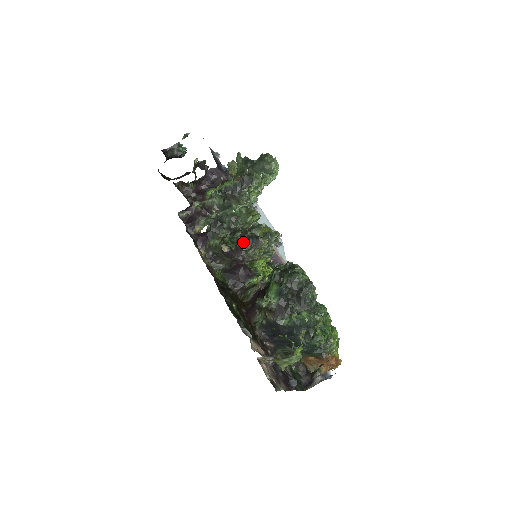
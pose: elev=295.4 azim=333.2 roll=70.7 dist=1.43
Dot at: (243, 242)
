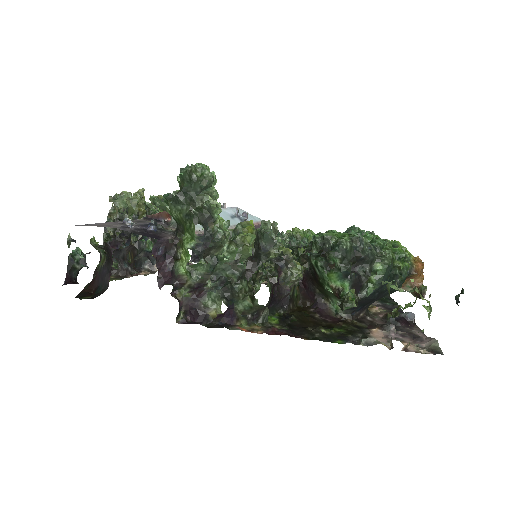
Dot at: (277, 279)
